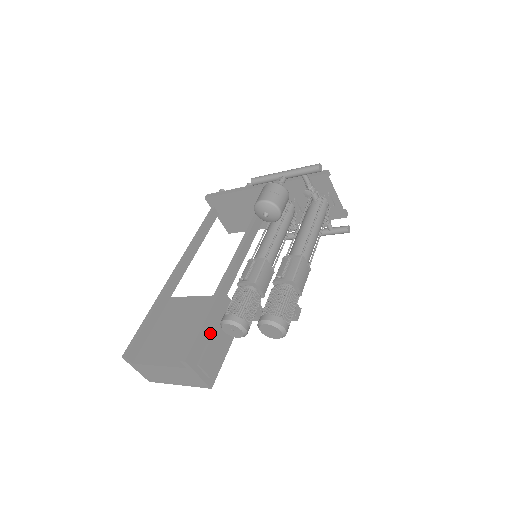
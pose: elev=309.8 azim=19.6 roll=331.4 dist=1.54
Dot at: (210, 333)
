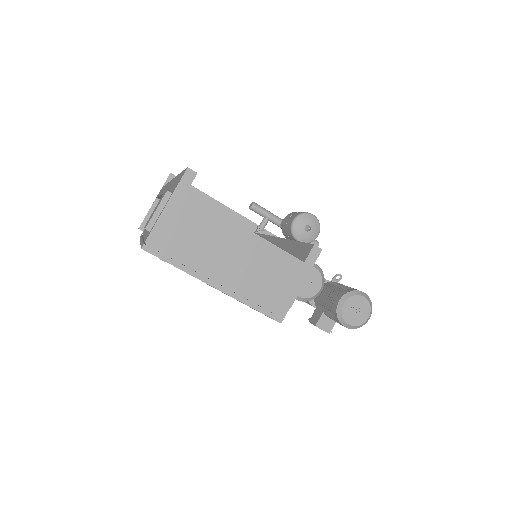
Dot at: occluded
